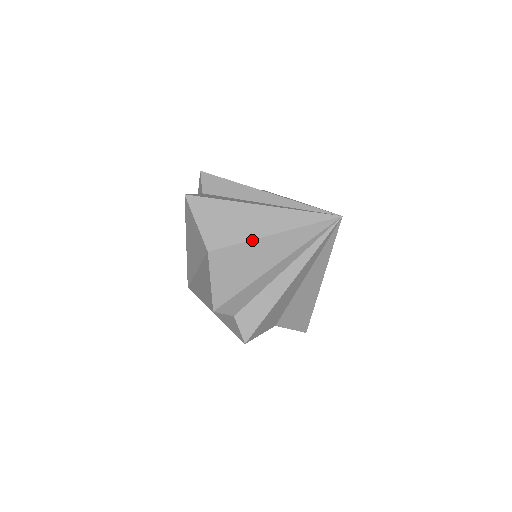
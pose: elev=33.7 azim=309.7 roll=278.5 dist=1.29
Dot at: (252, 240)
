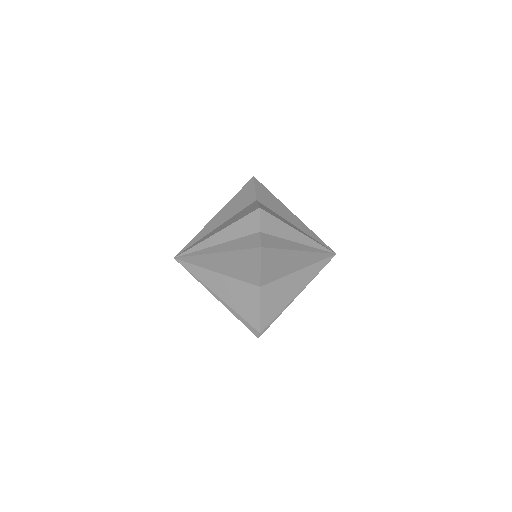
Dot at: (287, 275)
